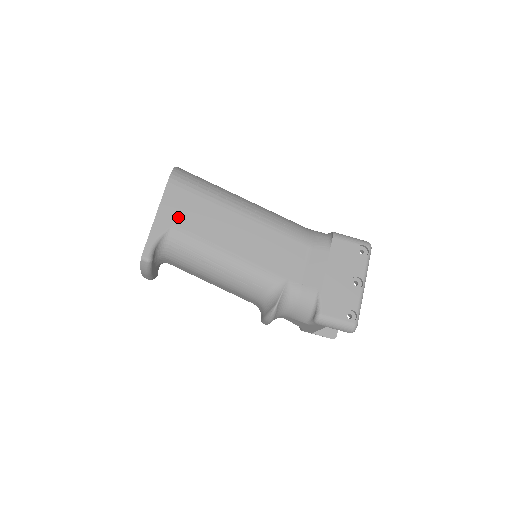
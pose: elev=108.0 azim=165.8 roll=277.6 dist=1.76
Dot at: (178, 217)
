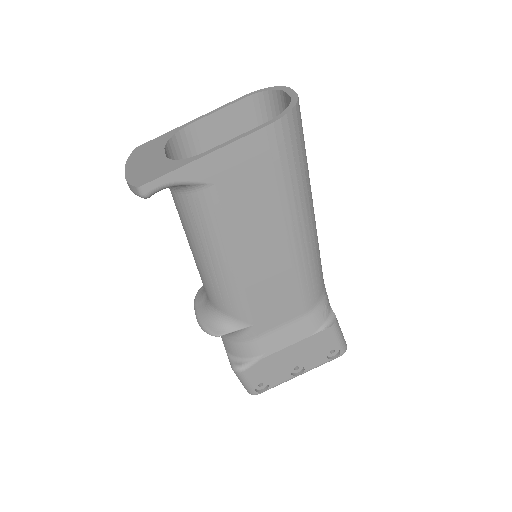
Dot at: (228, 181)
